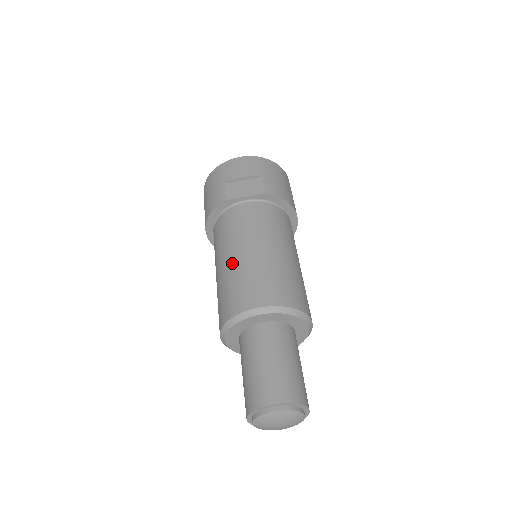
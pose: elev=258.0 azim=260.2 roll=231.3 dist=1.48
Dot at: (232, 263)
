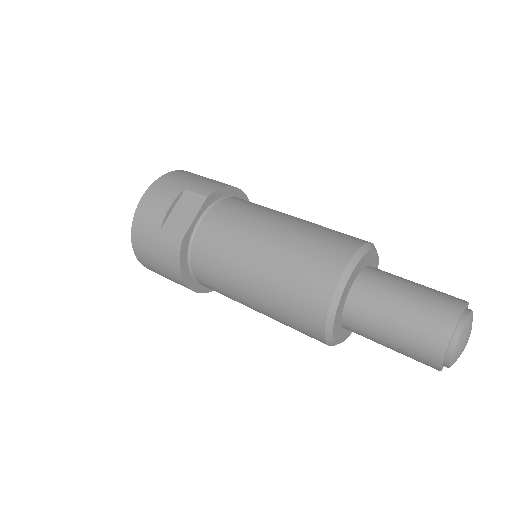
Dot at: (262, 276)
